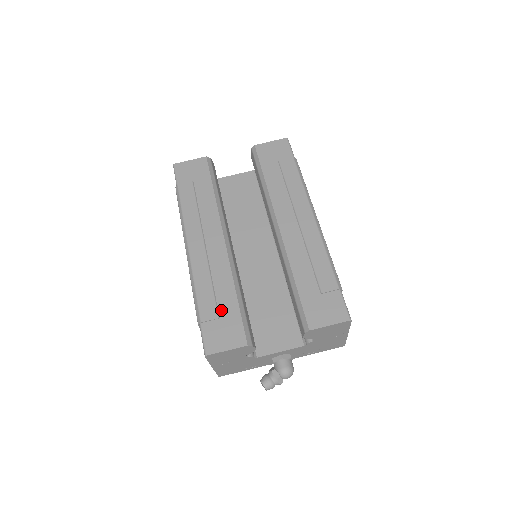
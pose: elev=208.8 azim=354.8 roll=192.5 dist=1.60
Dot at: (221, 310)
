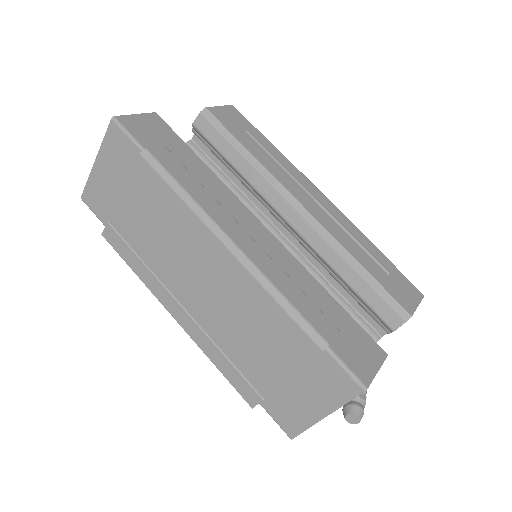
Dot at: (333, 320)
